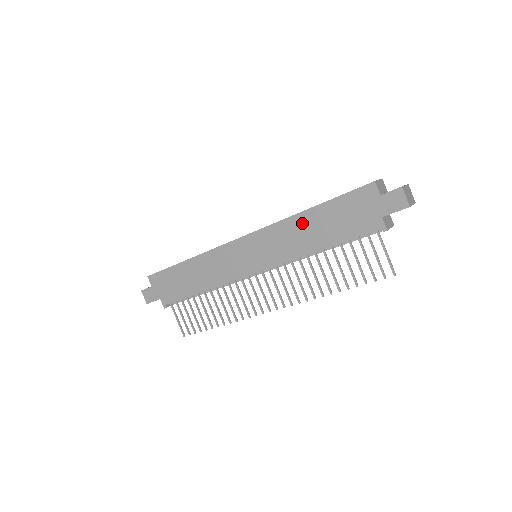
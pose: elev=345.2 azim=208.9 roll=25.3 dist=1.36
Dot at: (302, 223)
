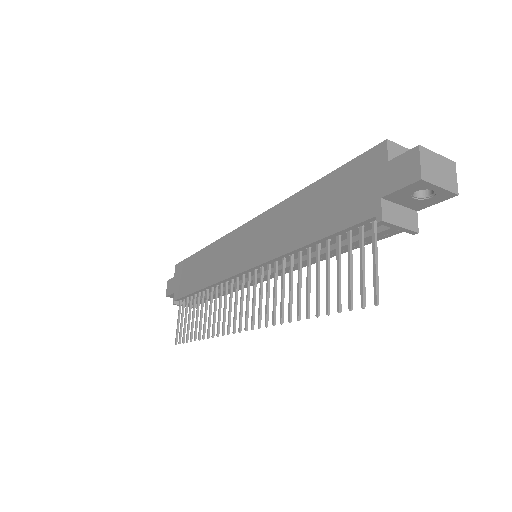
Dot at: (296, 206)
